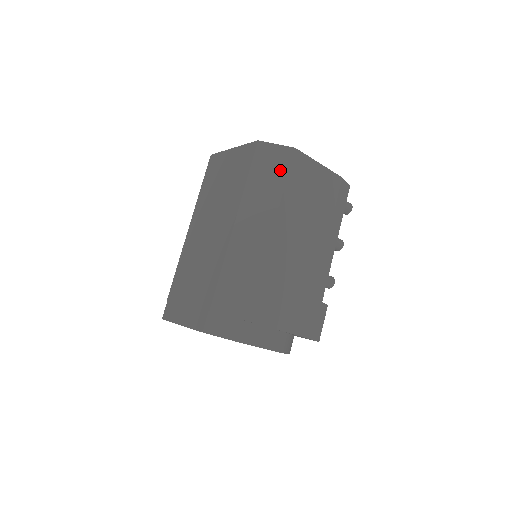
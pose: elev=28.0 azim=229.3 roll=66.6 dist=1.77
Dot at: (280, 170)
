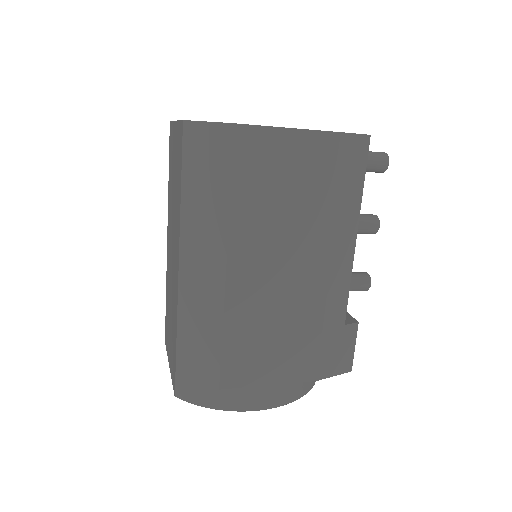
Dot at: (220, 167)
